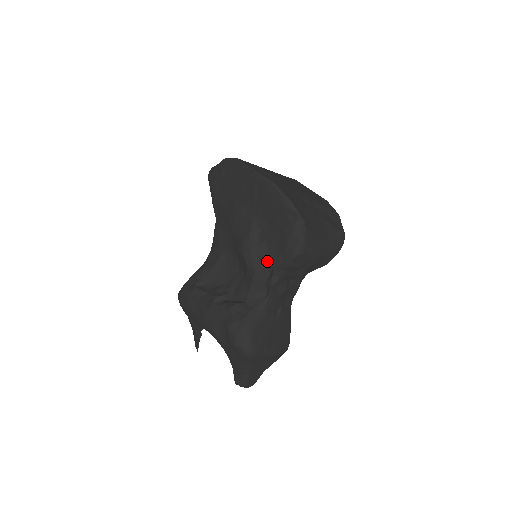
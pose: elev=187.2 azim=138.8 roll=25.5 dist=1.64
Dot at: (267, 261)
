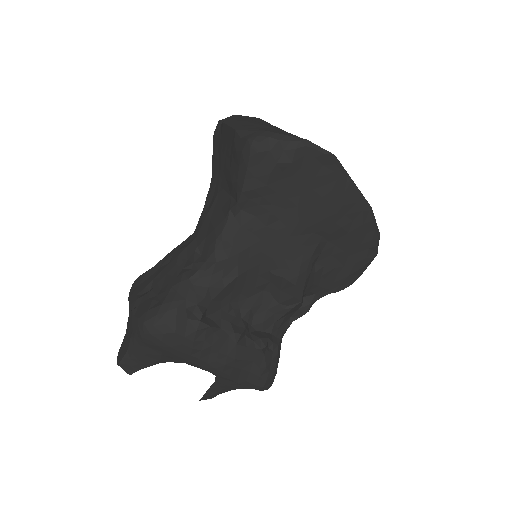
Dot at: (313, 288)
